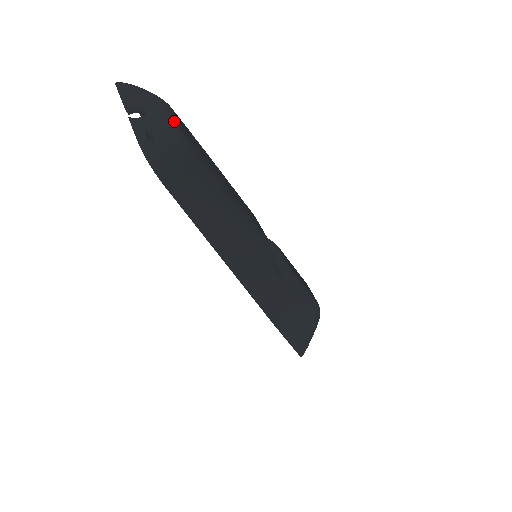
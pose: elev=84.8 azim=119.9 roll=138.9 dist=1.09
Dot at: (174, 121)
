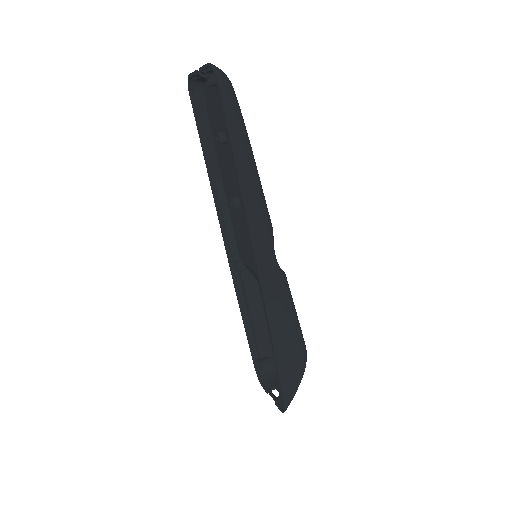
Dot at: occluded
